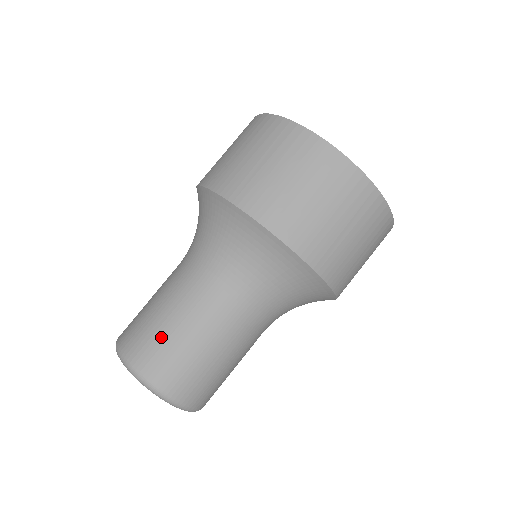
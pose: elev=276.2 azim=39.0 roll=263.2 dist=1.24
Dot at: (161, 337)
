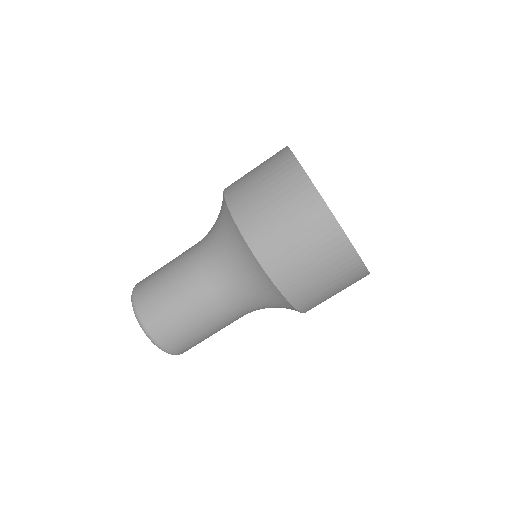
Dot at: (179, 326)
